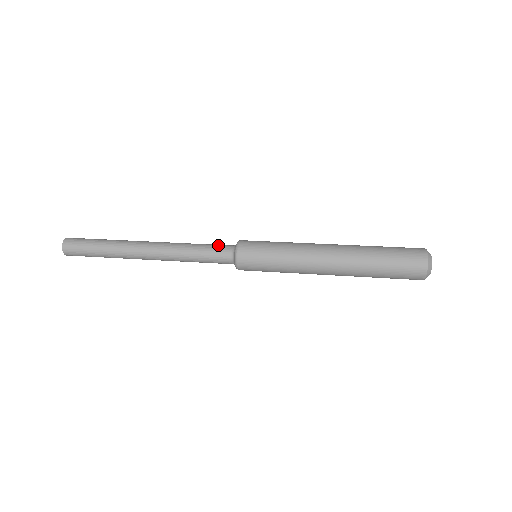
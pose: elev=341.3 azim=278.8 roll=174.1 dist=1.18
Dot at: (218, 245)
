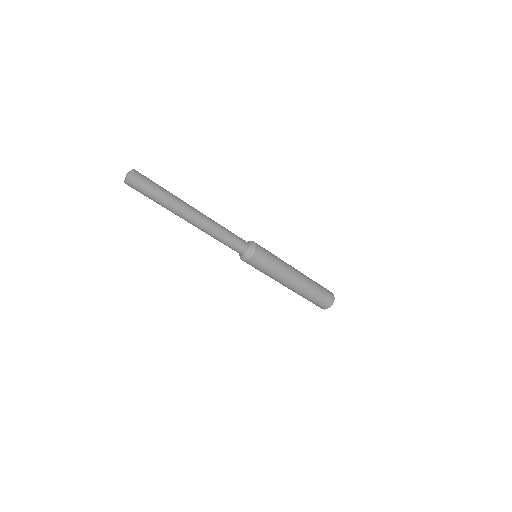
Dot at: occluded
